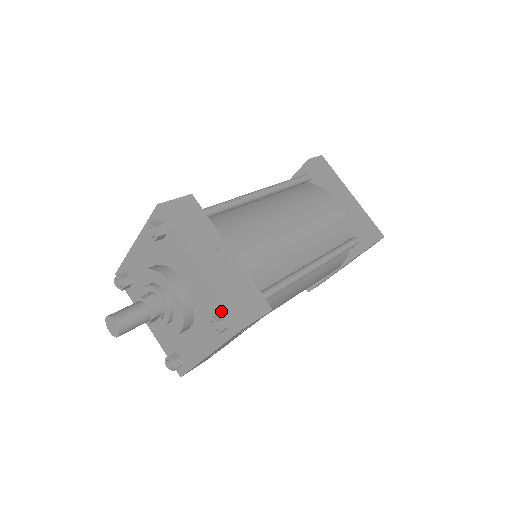
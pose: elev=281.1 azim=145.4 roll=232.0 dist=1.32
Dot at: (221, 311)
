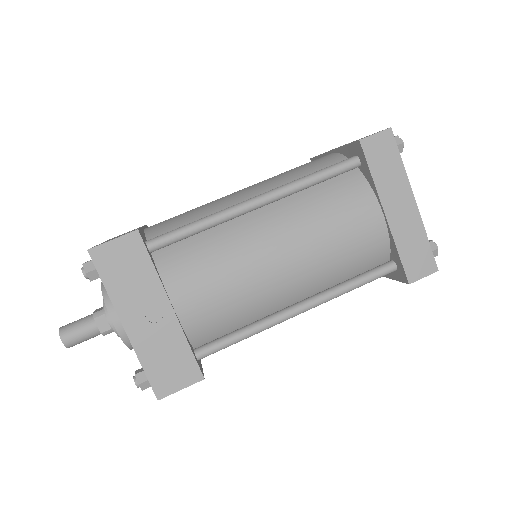
Dot at: occluded
